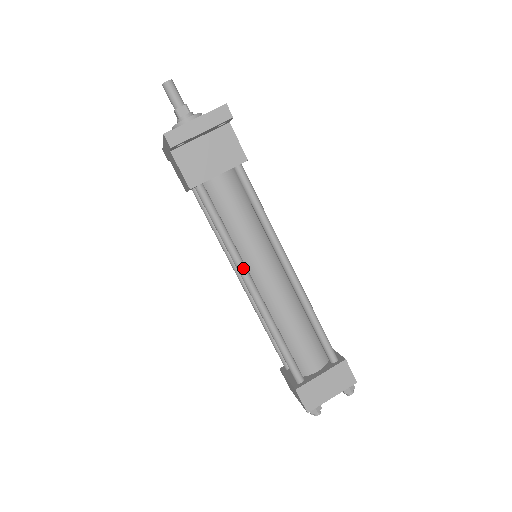
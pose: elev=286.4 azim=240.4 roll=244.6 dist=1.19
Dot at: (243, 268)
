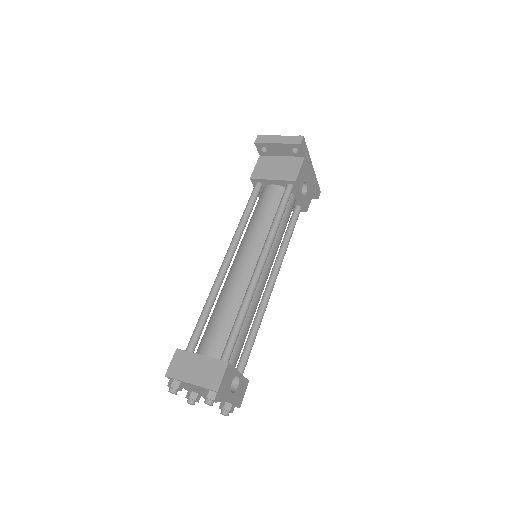
Dot at: (234, 242)
